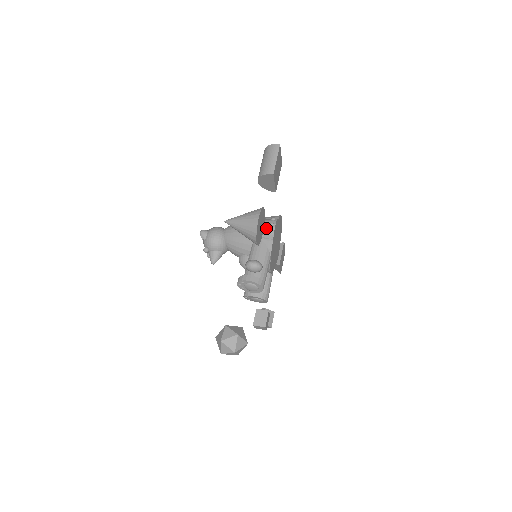
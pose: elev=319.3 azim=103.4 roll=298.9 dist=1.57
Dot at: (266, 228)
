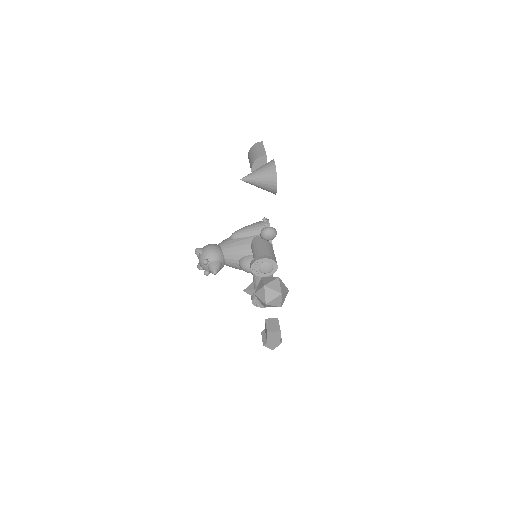
Dot at: (261, 224)
